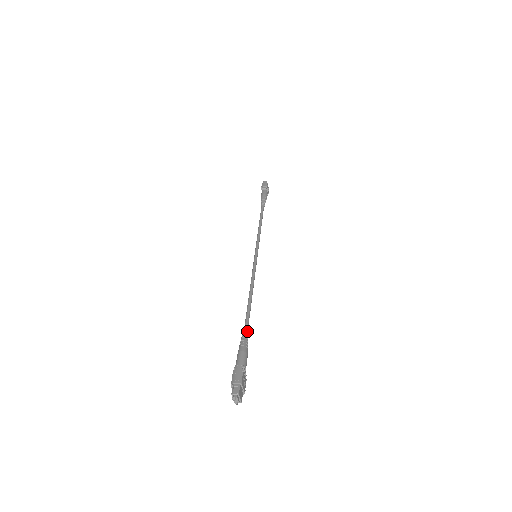
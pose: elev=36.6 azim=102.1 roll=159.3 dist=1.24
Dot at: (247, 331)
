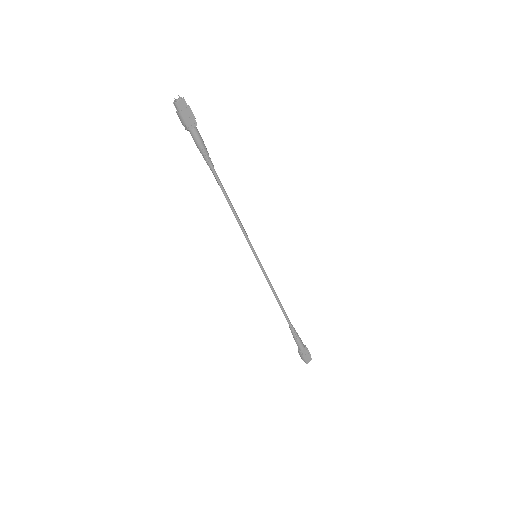
Dot at: (291, 328)
